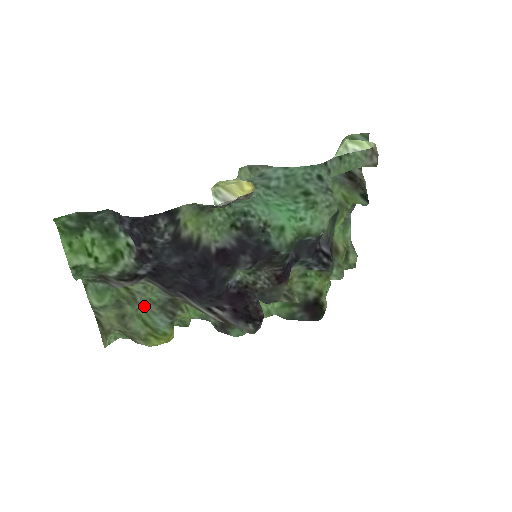
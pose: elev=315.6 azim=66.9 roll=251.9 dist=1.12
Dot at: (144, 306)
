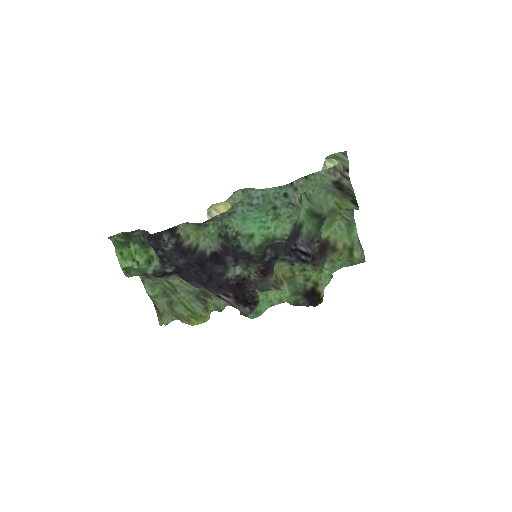
Dot at: (184, 295)
